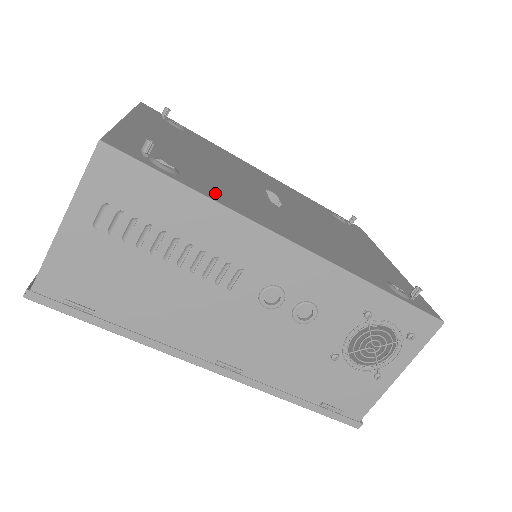
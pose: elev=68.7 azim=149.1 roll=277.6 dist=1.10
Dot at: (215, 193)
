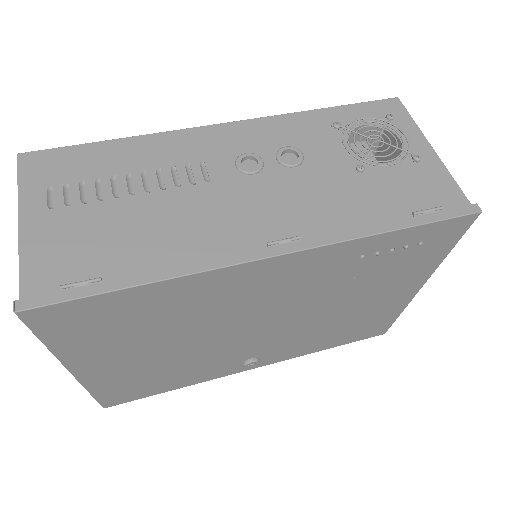
Dot at: occluded
